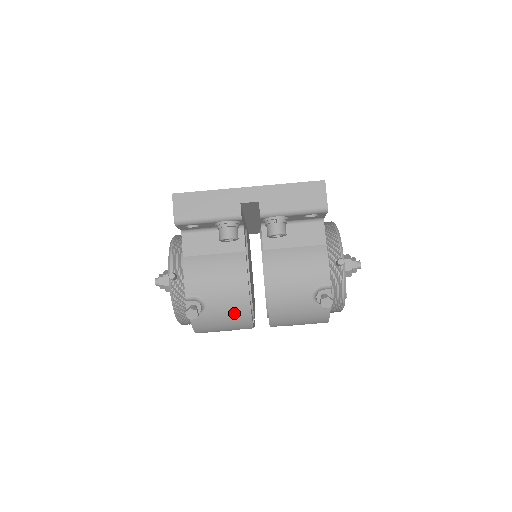
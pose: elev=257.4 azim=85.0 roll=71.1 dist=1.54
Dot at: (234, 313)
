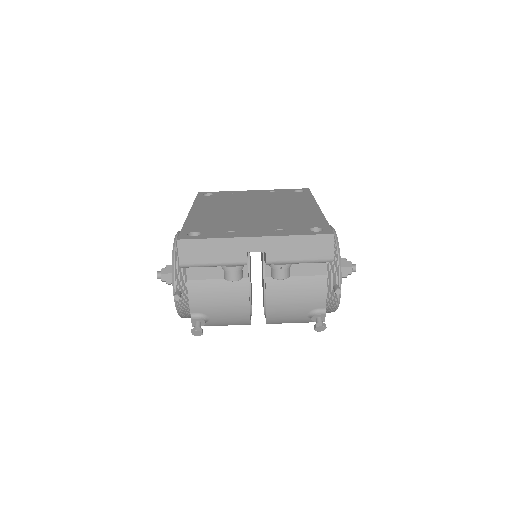
Dot at: (235, 323)
